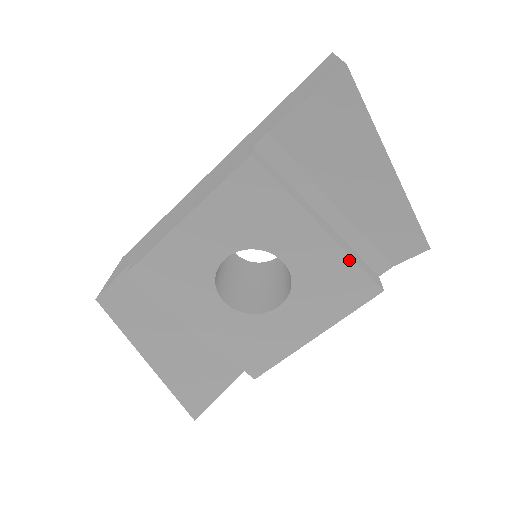
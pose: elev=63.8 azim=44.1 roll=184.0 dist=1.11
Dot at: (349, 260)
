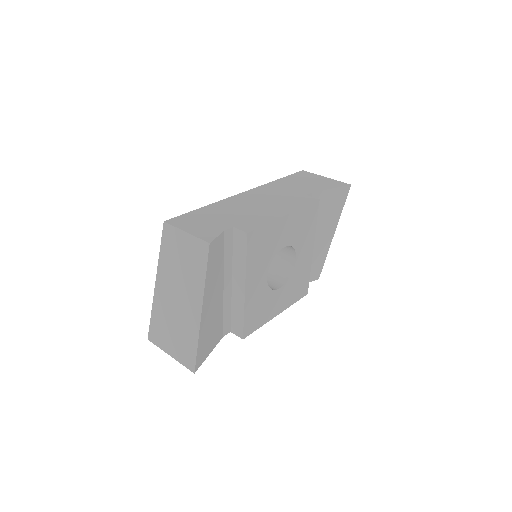
Dot at: (309, 271)
